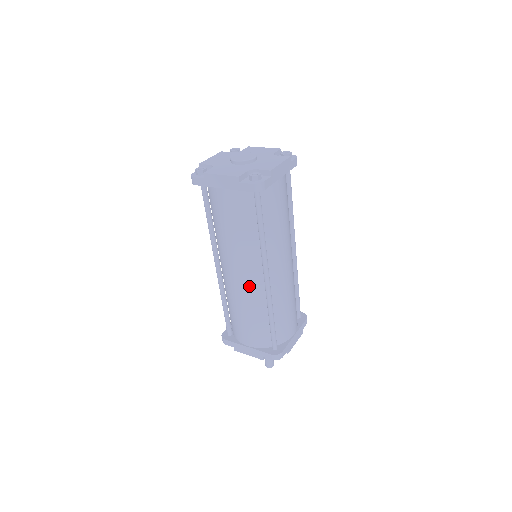
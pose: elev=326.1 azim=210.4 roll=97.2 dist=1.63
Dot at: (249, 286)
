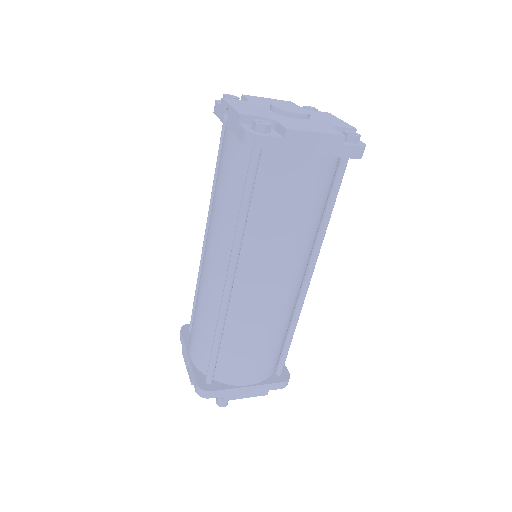
Dot at: (285, 298)
